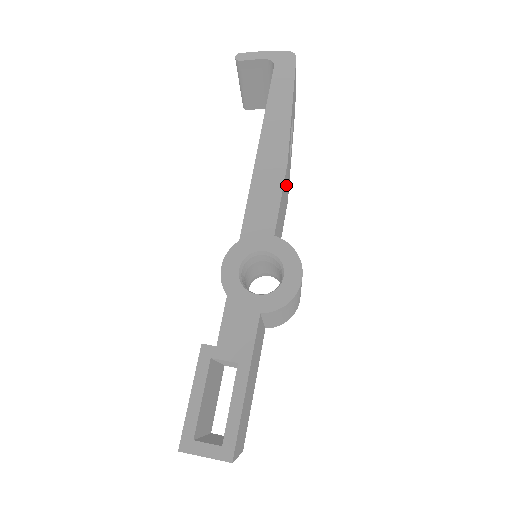
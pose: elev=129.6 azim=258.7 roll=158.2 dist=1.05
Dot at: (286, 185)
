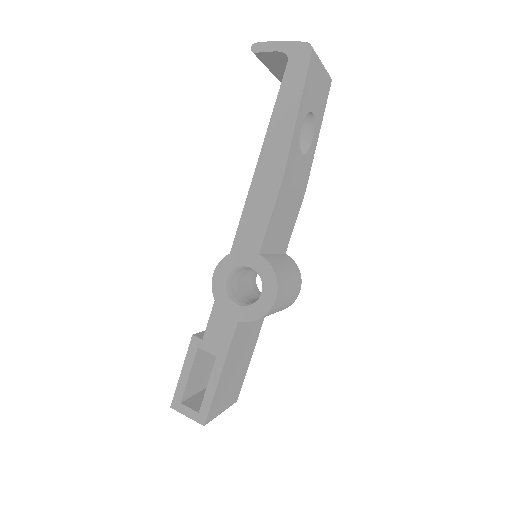
Dot at: (289, 193)
